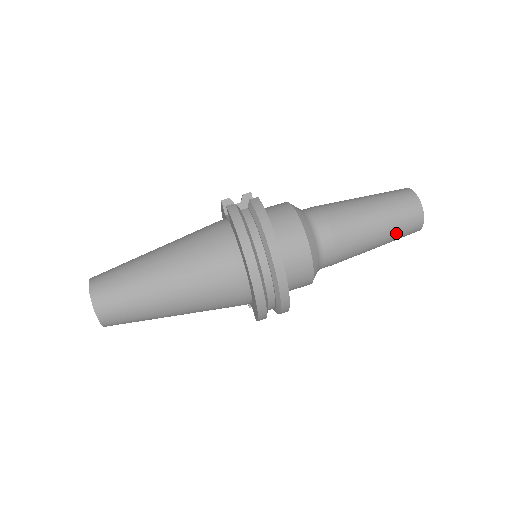
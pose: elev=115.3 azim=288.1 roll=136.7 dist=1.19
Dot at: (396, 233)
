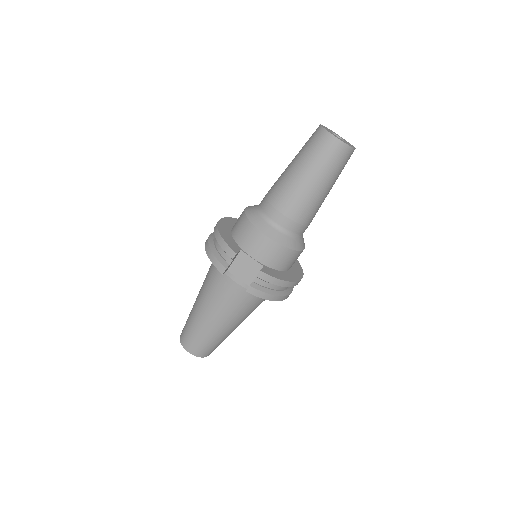
Dot at: occluded
